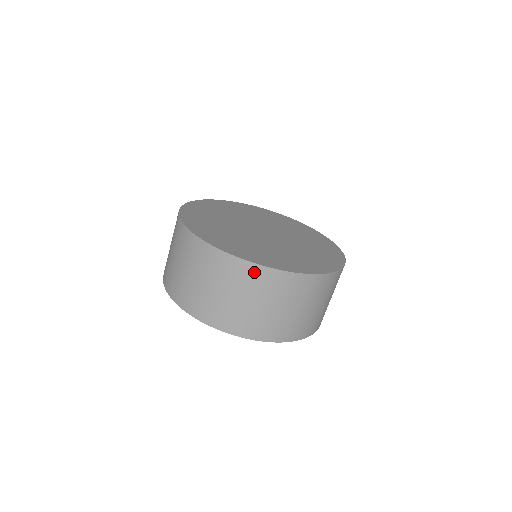
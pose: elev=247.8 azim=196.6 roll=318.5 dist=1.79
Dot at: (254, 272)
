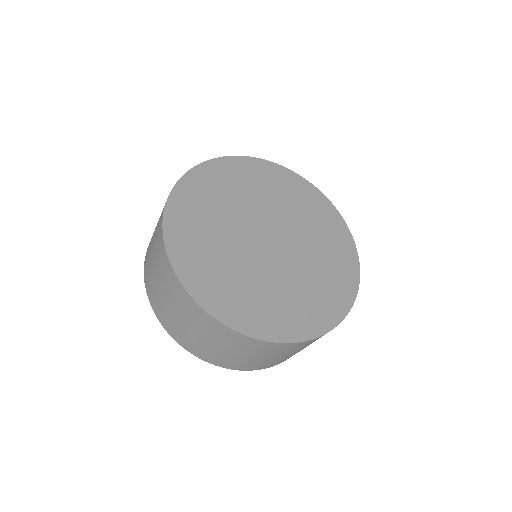
Dot at: (181, 292)
